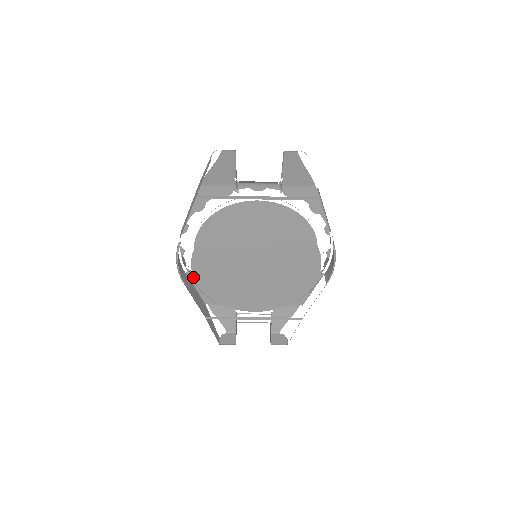
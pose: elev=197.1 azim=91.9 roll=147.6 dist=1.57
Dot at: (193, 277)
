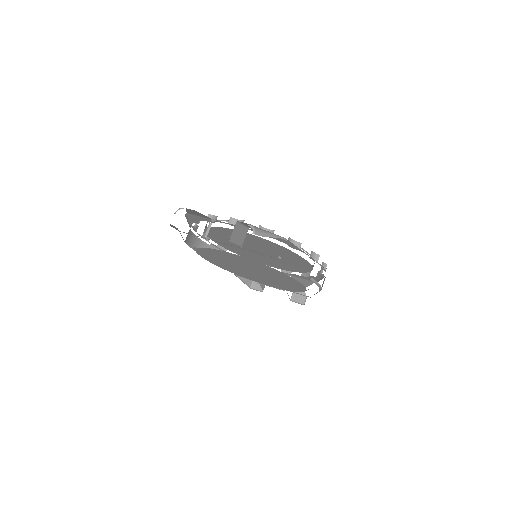
Dot at: (219, 245)
